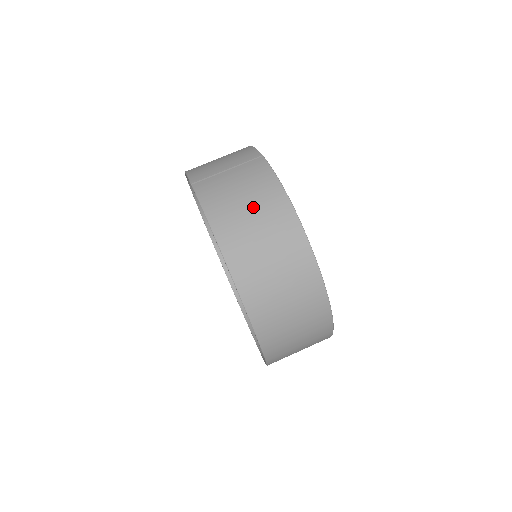
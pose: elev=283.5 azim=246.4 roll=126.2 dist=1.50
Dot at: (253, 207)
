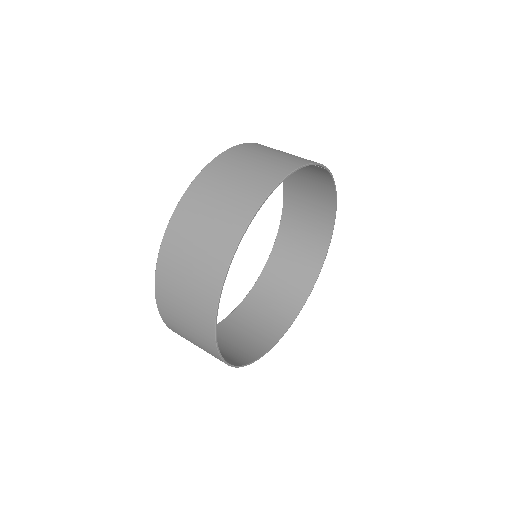
Dot at: (273, 156)
